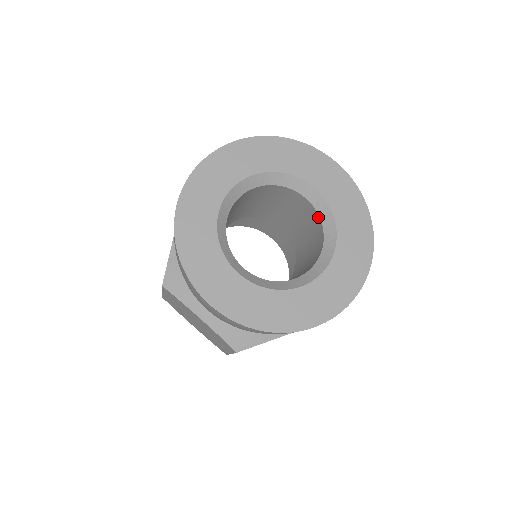
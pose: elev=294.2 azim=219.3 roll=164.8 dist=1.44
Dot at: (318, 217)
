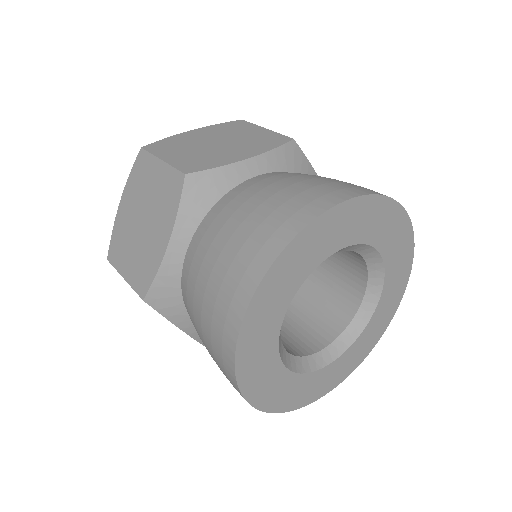
Dot at: (347, 250)
